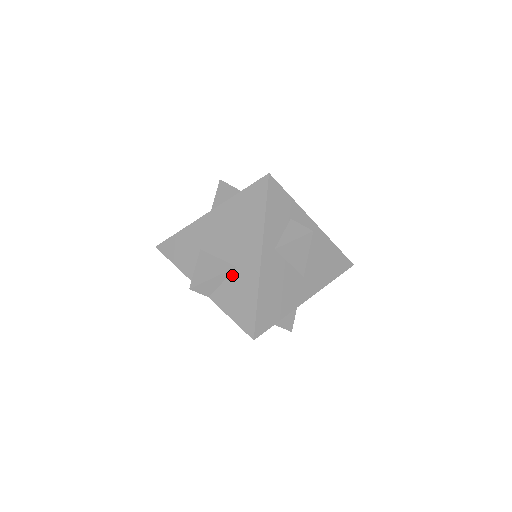
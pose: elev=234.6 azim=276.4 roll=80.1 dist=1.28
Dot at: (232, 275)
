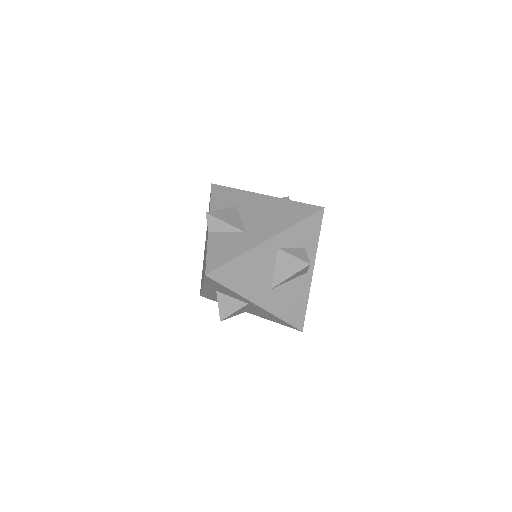
Dot at: (238, 233)
